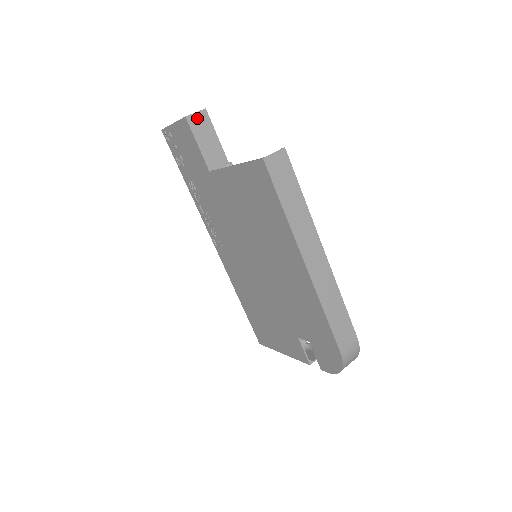
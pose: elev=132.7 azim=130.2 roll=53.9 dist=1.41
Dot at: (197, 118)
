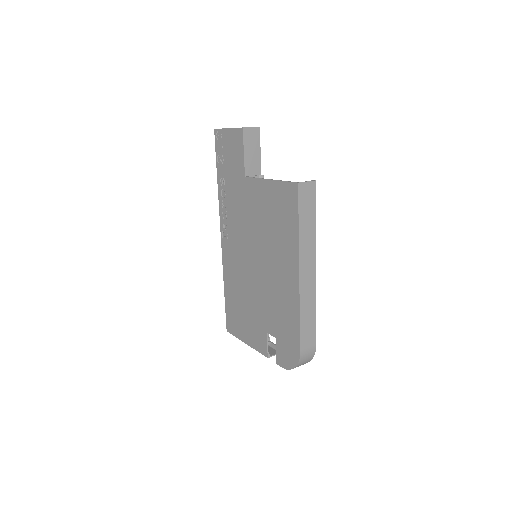
Dot at: (251, 132)
